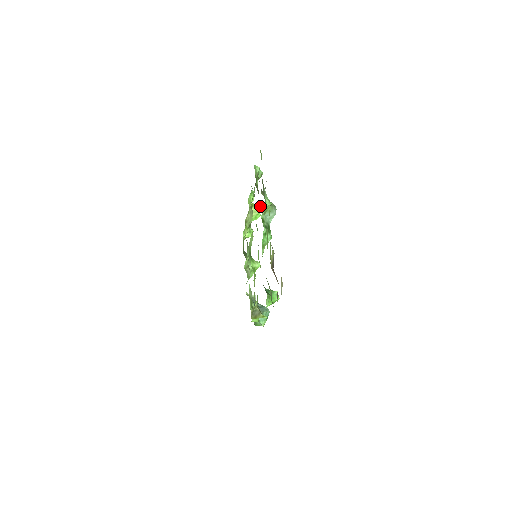
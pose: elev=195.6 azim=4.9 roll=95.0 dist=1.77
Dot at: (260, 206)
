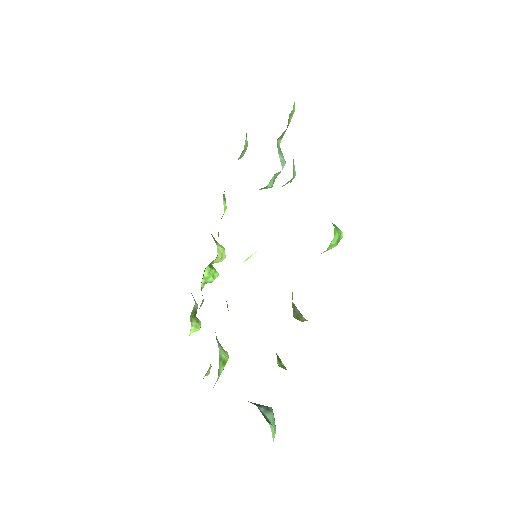
Dot at: (223, 247)
